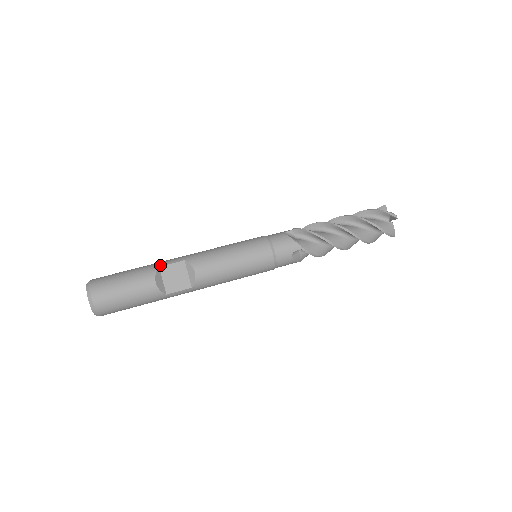
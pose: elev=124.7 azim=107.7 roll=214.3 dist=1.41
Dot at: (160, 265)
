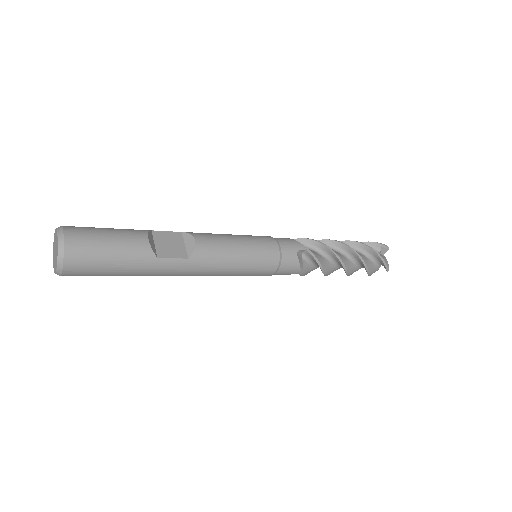
Dot at: (152, 230)
